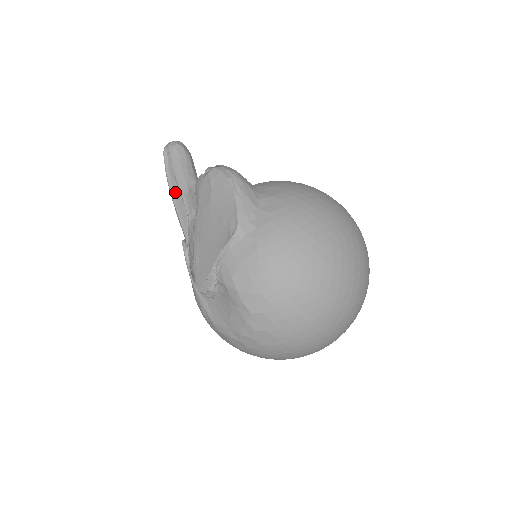
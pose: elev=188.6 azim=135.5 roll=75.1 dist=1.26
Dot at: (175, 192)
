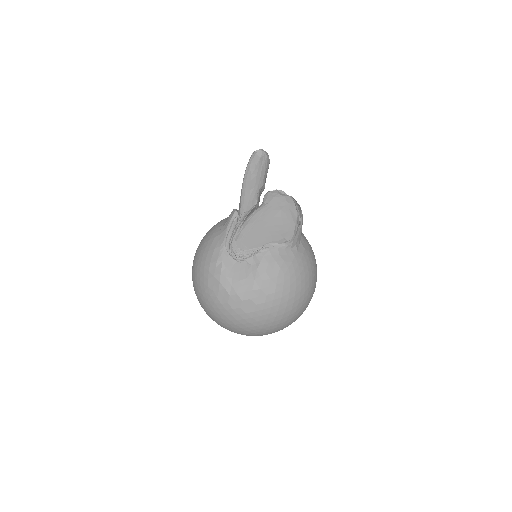
Dot at: (248, 179)
